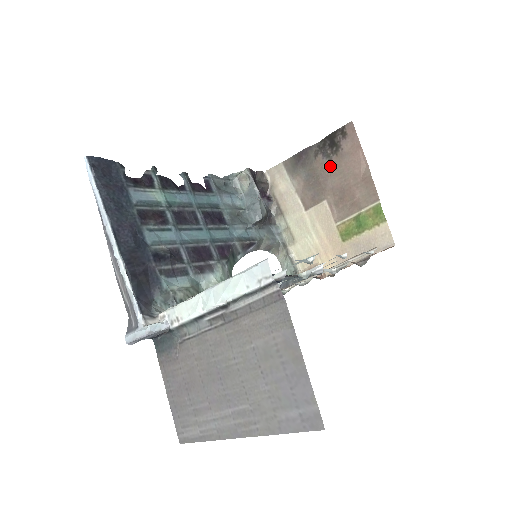
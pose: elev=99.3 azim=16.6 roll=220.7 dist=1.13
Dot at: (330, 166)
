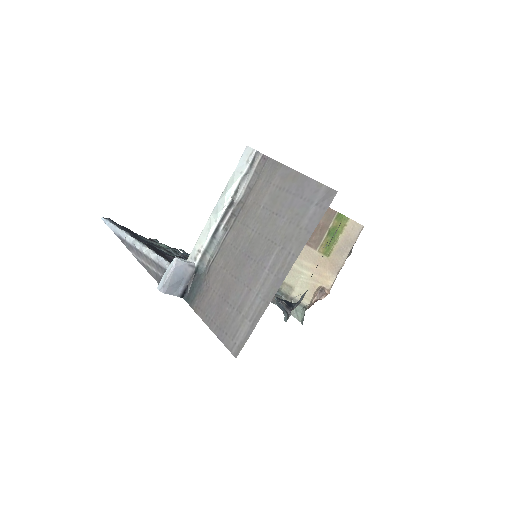
Dot at: occluded
